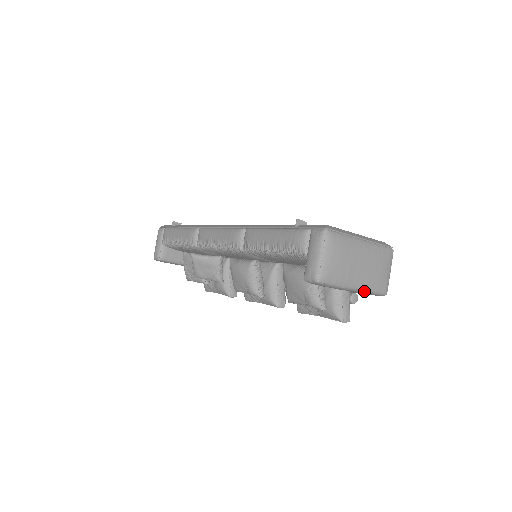
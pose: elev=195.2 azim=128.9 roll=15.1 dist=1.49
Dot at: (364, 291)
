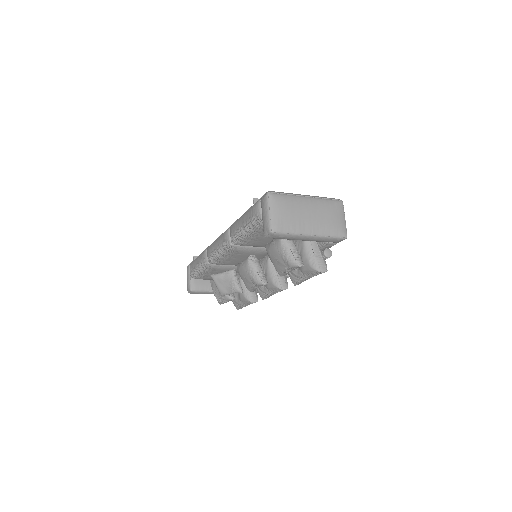
Dot at: (322, 236)
